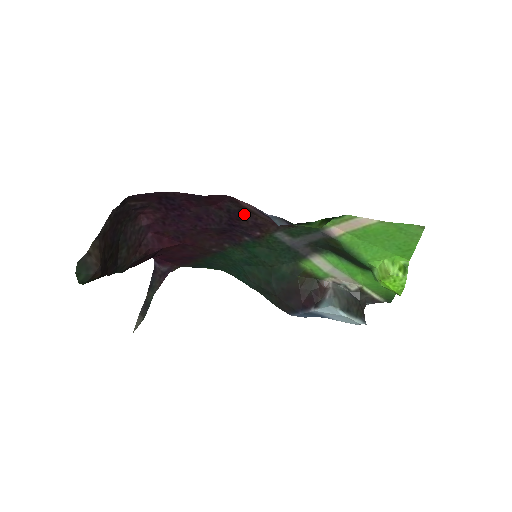
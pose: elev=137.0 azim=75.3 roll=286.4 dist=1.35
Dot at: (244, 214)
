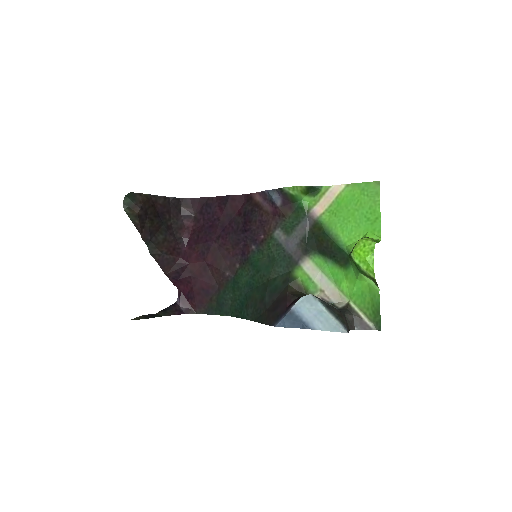
Dot at: (254, 213)
